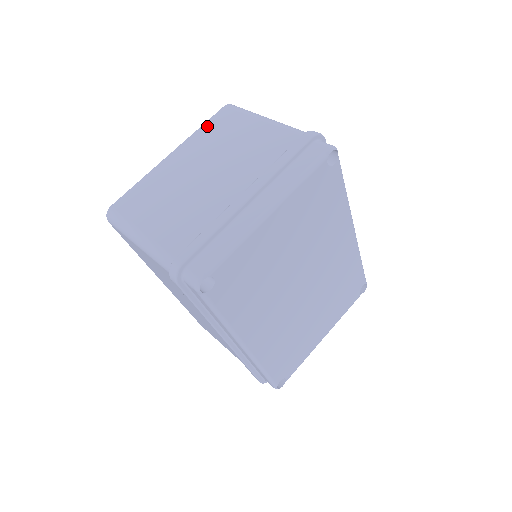
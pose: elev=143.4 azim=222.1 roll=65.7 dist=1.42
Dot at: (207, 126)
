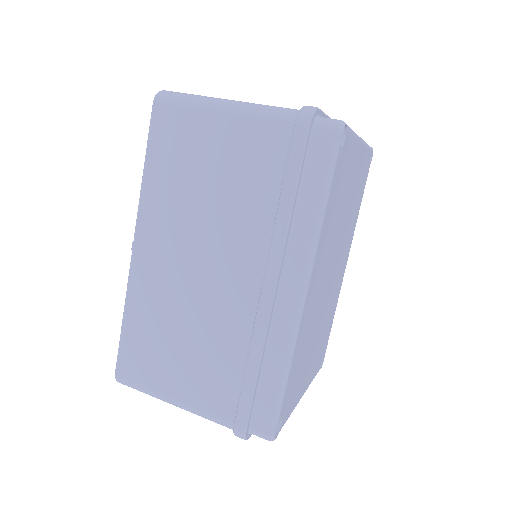
Dot at: occluded
